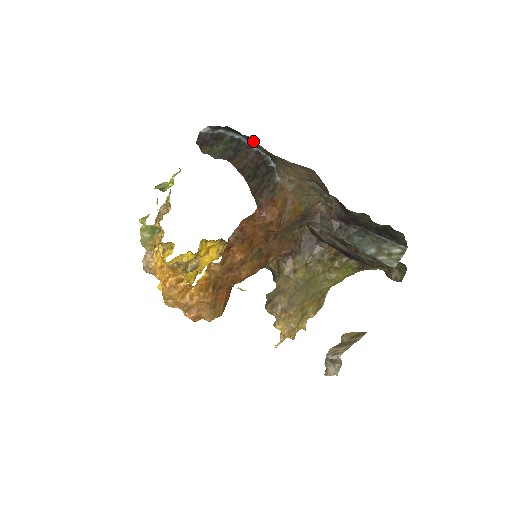
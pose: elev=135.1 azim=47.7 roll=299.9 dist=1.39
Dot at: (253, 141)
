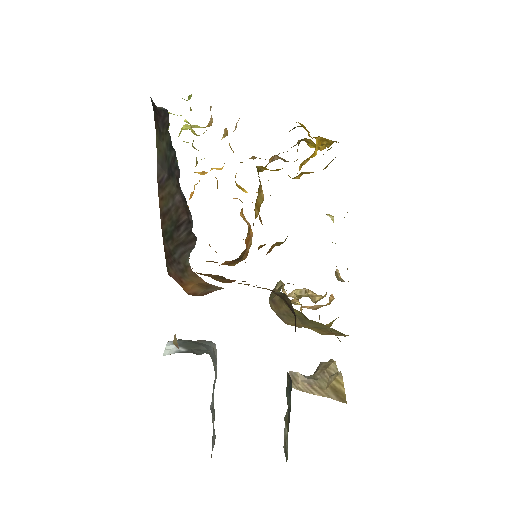
Dot at: occluded
